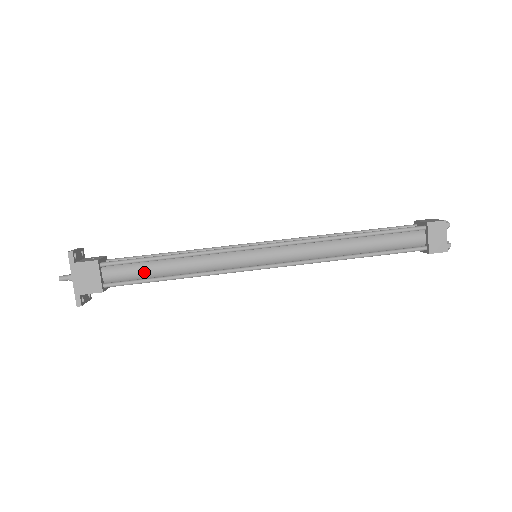
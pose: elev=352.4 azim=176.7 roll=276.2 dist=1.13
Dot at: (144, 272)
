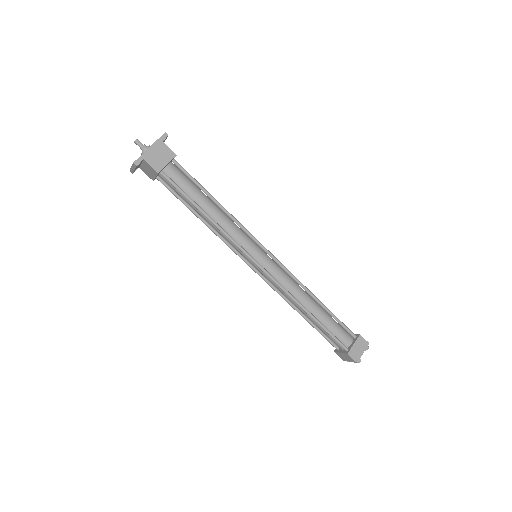
Dot at: (192, 191)
